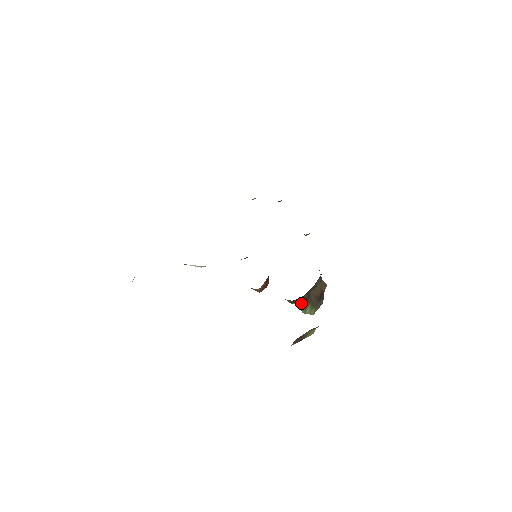
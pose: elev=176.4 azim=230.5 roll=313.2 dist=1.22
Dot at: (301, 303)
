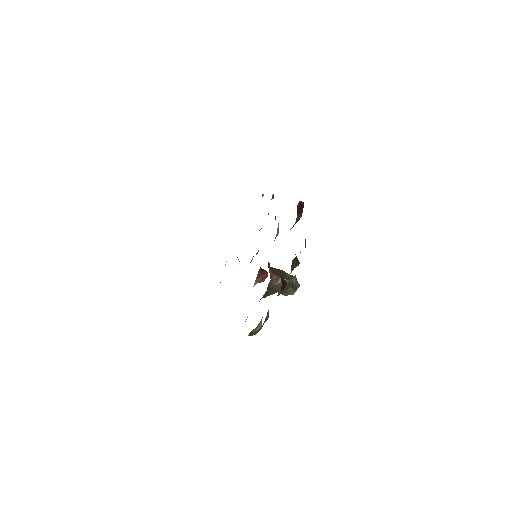
Dot at: (278, 292)
